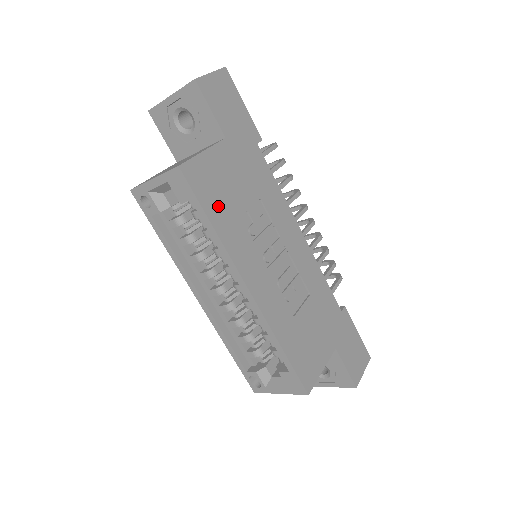
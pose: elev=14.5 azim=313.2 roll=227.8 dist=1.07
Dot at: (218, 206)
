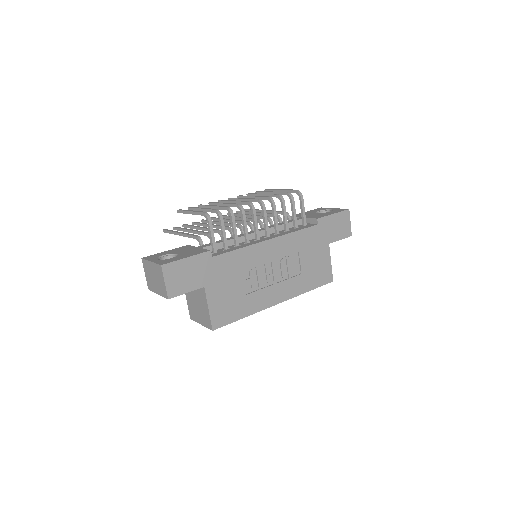
Dot at: (237, 310)
